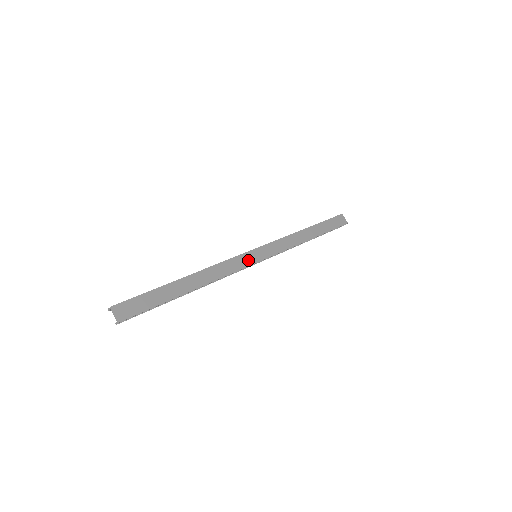
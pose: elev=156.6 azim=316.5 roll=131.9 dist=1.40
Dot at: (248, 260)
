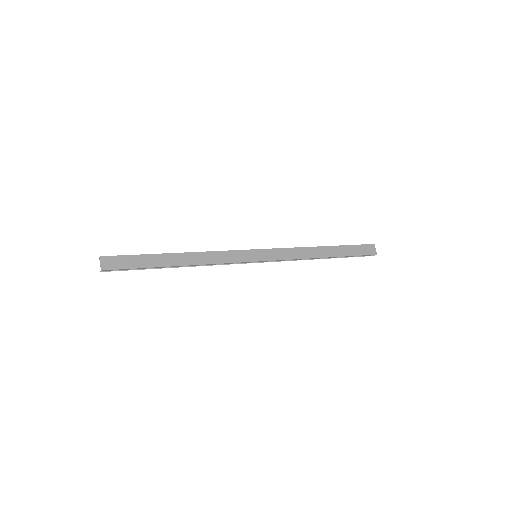
Dot at: (245, 257)
